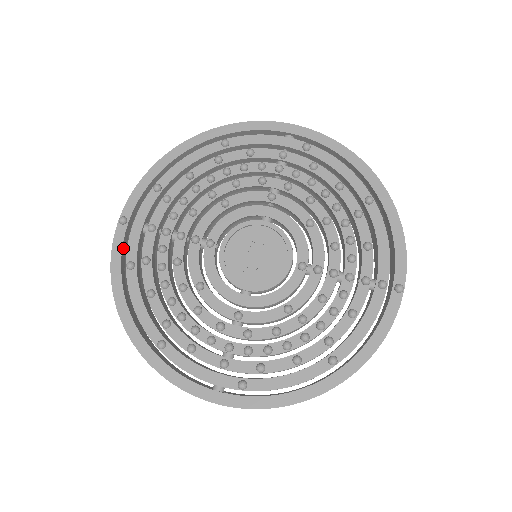
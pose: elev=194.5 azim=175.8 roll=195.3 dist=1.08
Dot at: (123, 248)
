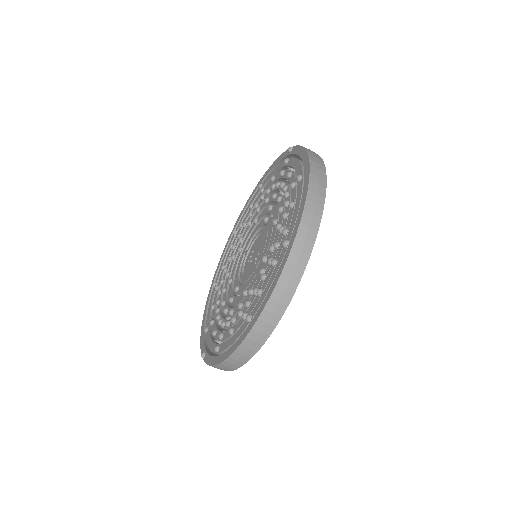
Dot at: occluded
